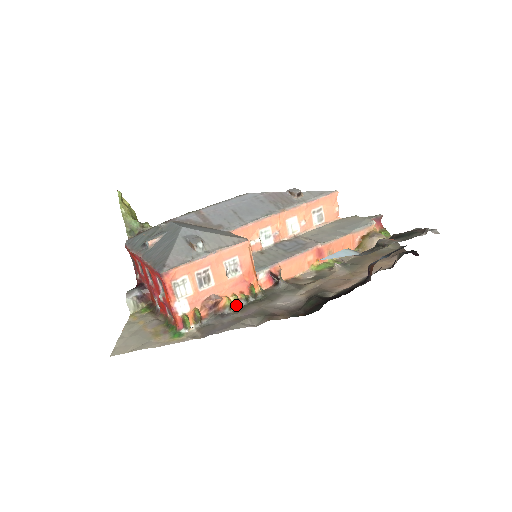
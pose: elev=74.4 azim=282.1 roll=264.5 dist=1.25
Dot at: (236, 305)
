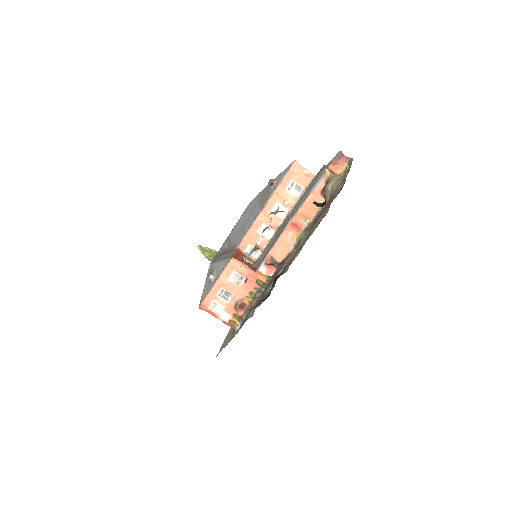
Dot at: (255, 298)
